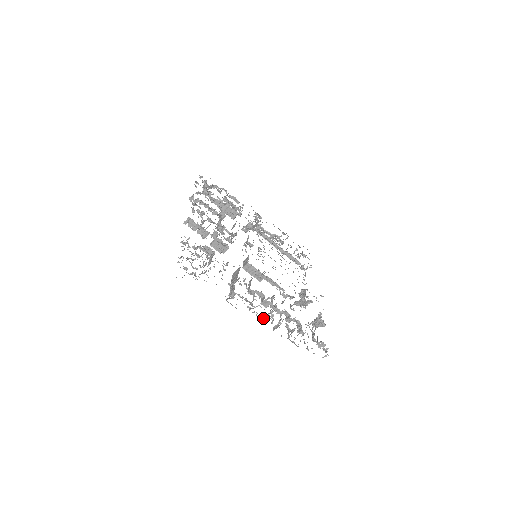
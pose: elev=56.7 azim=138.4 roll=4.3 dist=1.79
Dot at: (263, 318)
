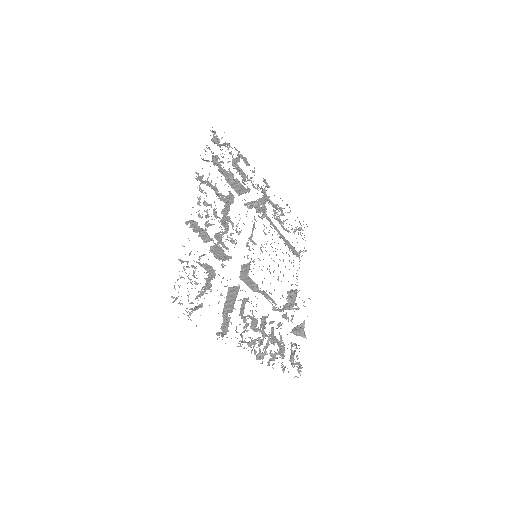
Dot at: (249, 343)
